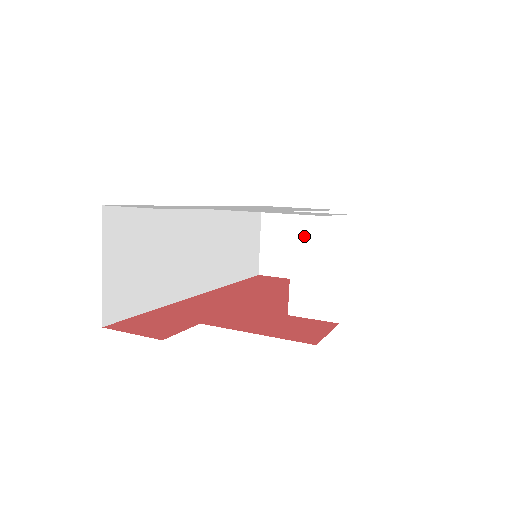
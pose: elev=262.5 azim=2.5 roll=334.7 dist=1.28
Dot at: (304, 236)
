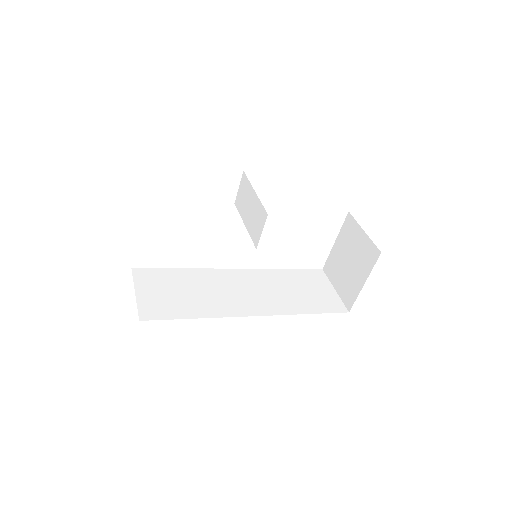
Dot at: (241, 205)
